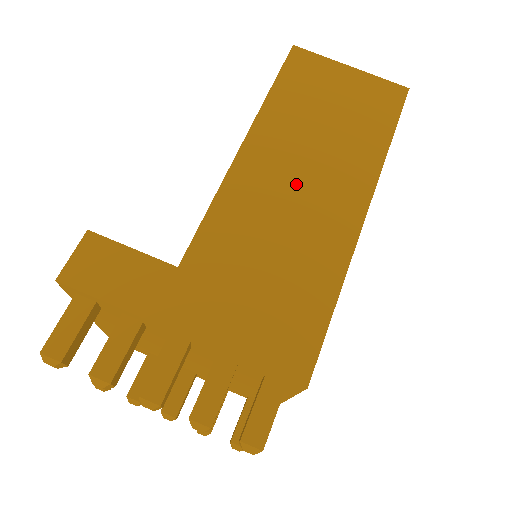
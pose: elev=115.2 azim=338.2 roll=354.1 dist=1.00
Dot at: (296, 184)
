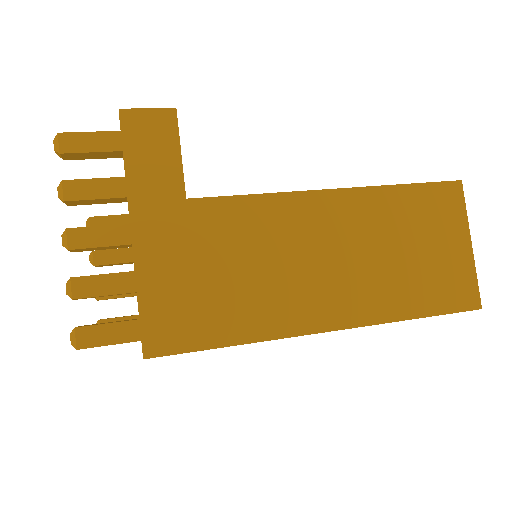
Dot at: (321, 256)
